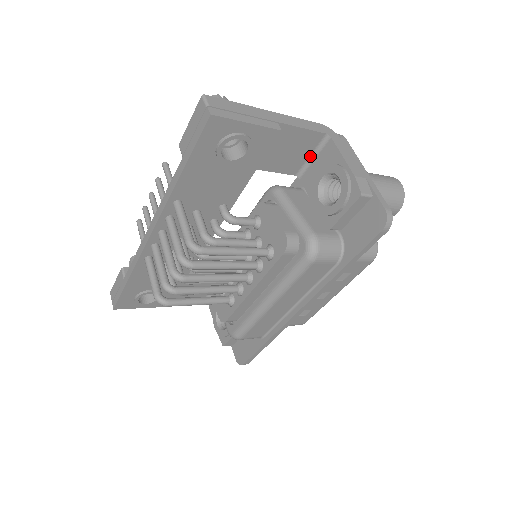
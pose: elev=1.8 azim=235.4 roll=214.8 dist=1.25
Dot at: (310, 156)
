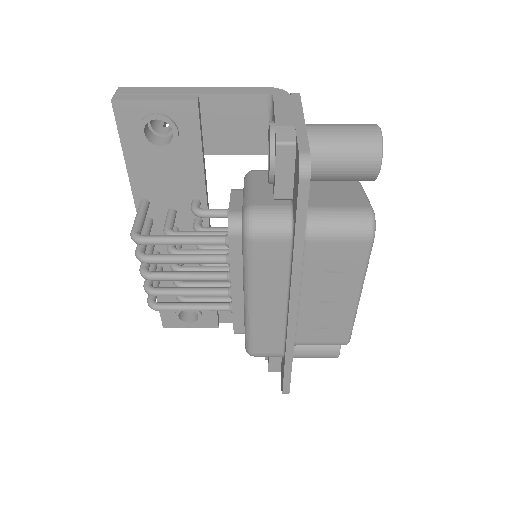
Dot at: (268, 127)
